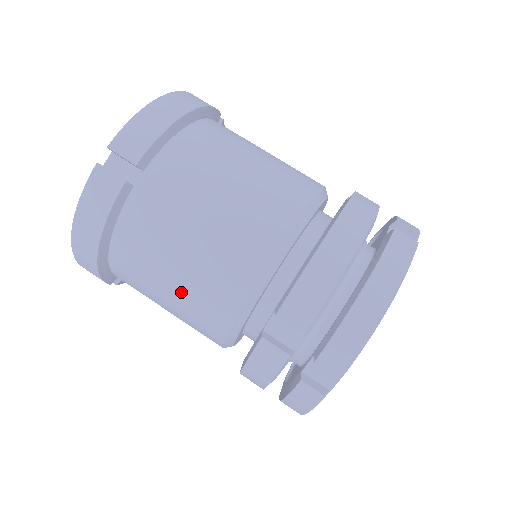
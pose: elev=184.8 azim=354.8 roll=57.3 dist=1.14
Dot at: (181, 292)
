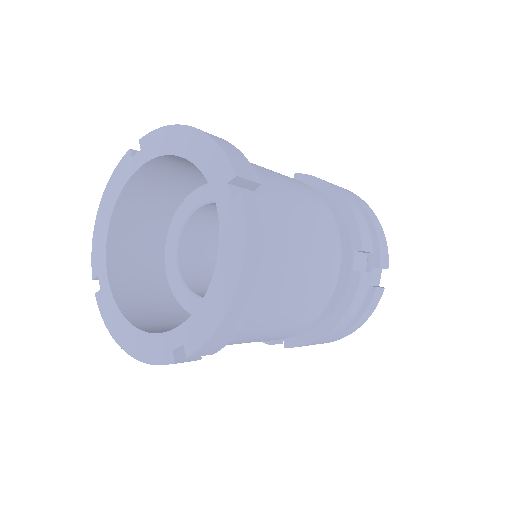
Dot at: (308, 284)
